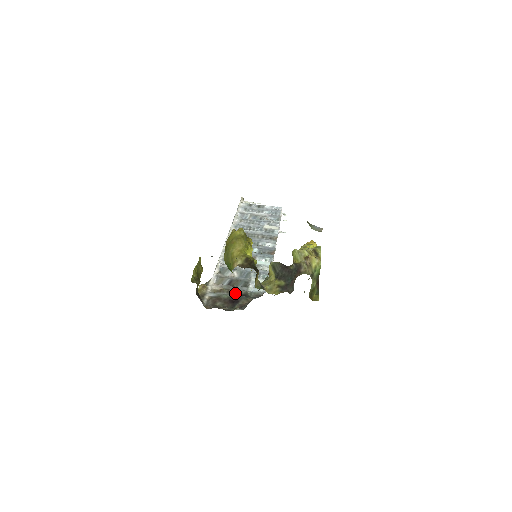
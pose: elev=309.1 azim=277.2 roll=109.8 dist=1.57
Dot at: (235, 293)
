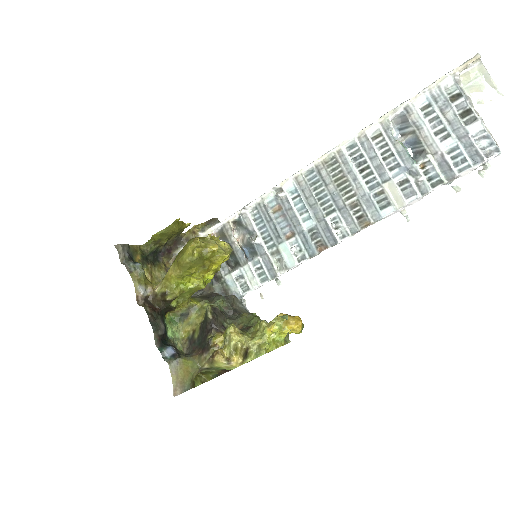
Dot at: occluded
